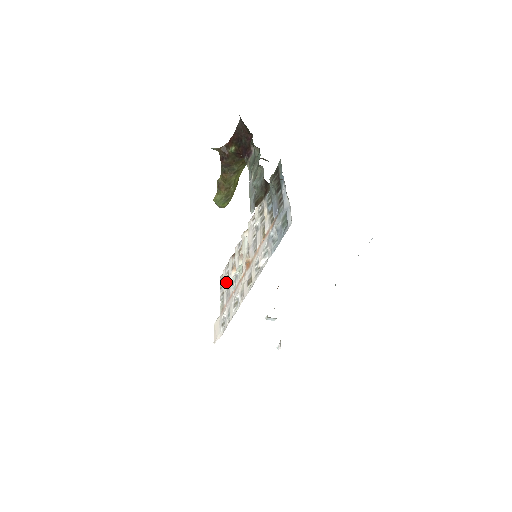
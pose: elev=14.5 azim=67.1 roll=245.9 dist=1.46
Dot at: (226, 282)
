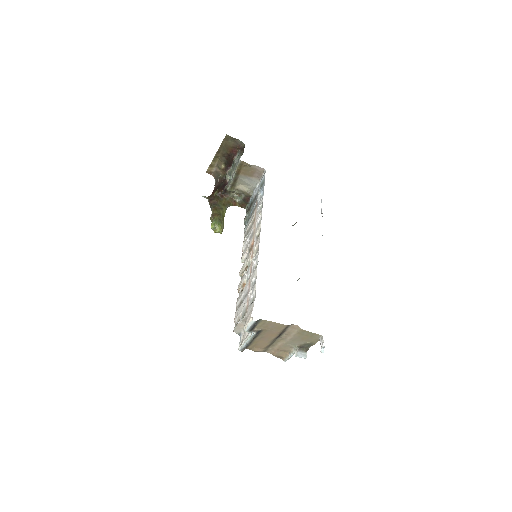
Dot at: (240, 305)
